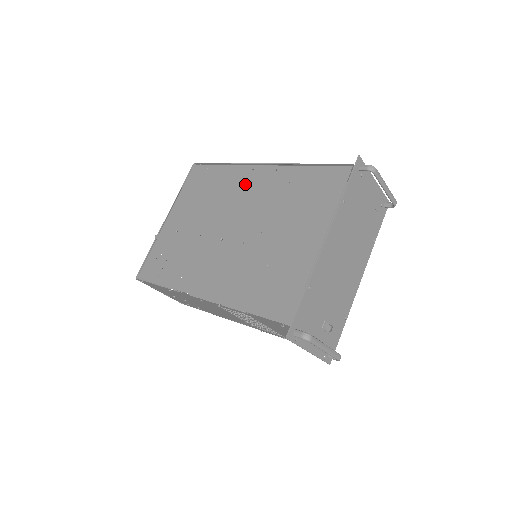
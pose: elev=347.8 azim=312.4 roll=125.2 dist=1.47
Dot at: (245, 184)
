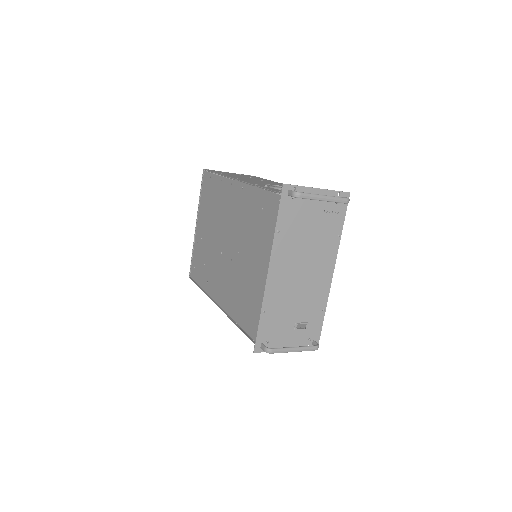
Dot at: (228, 199)
